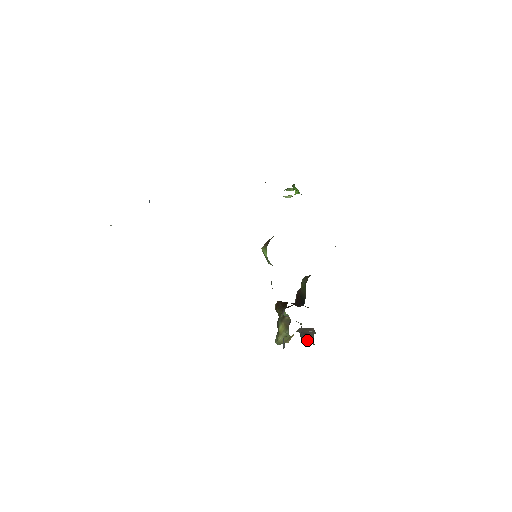
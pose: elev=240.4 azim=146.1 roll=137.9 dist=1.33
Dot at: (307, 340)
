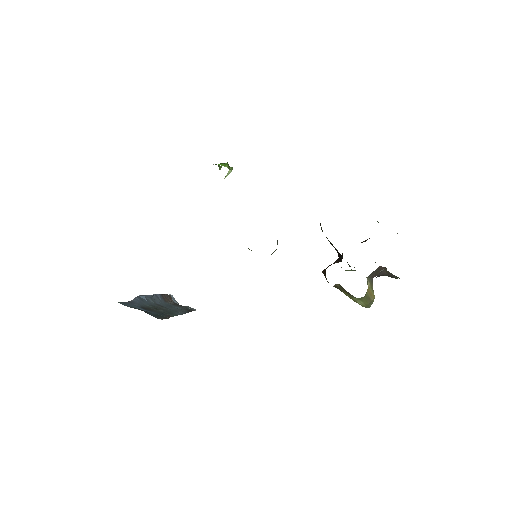
Dot at: occluded
